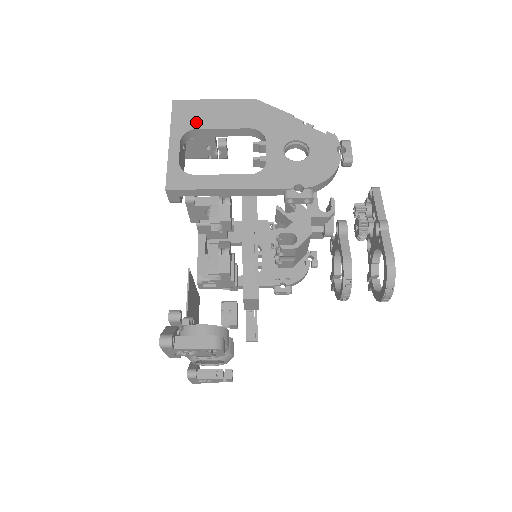
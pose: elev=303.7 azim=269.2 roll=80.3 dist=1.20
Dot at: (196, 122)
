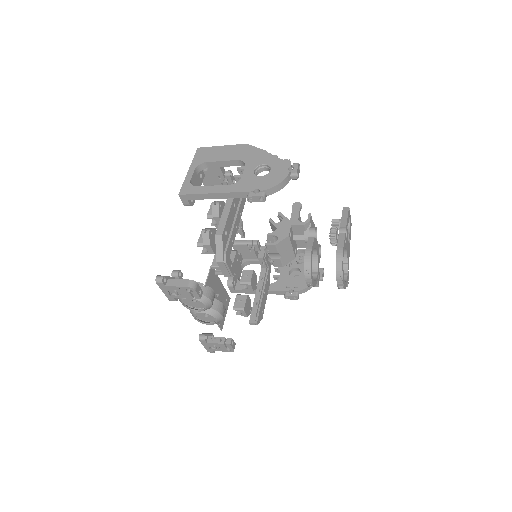
Dot at: (207, 159)
